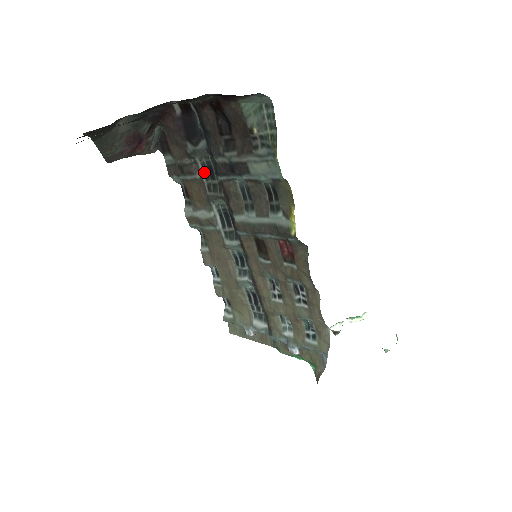
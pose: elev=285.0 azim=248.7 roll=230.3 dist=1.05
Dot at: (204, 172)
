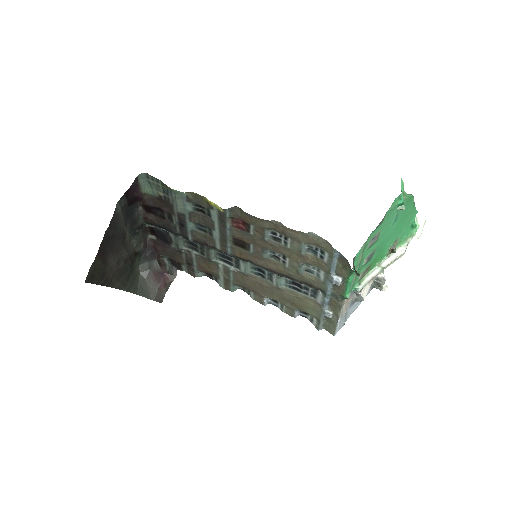
Dot at: (193, 250)
